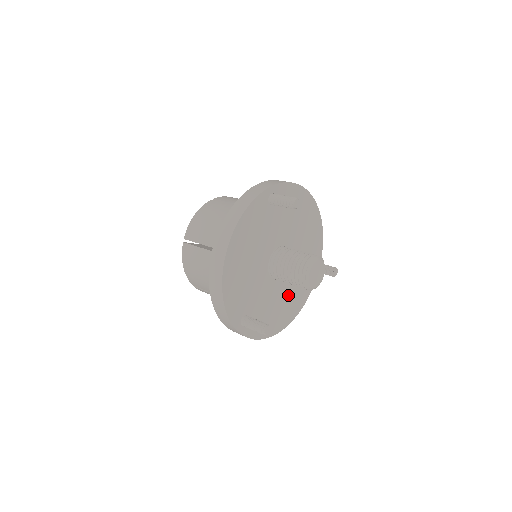
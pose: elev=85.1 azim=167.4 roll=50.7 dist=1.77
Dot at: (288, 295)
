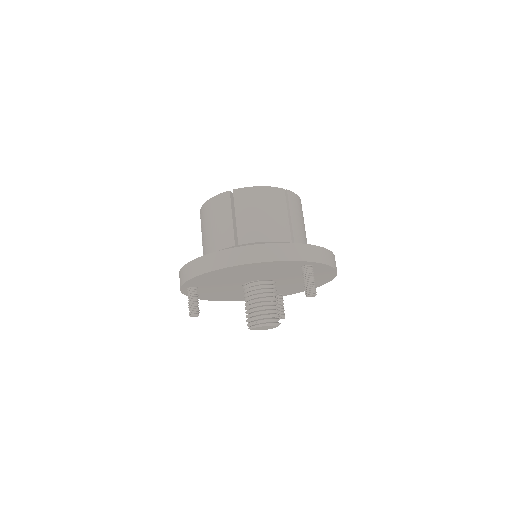
Dot at: (240, 294)
